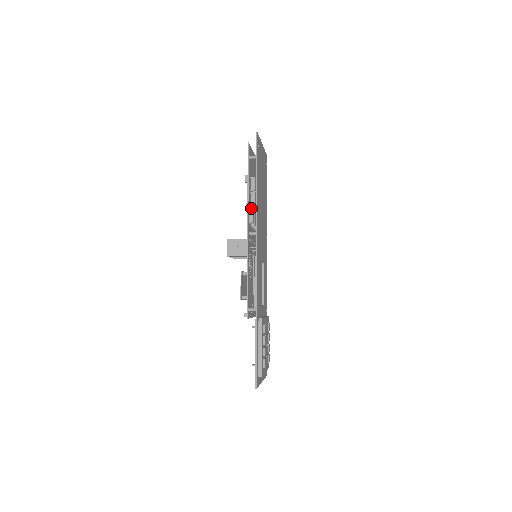
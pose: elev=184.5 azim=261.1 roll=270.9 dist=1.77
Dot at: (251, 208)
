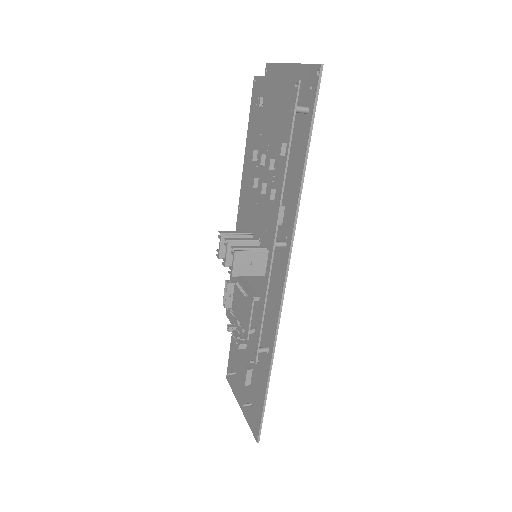
Dot at: occluded
